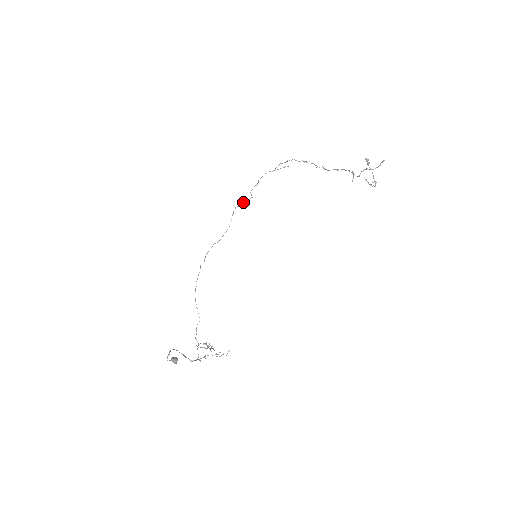
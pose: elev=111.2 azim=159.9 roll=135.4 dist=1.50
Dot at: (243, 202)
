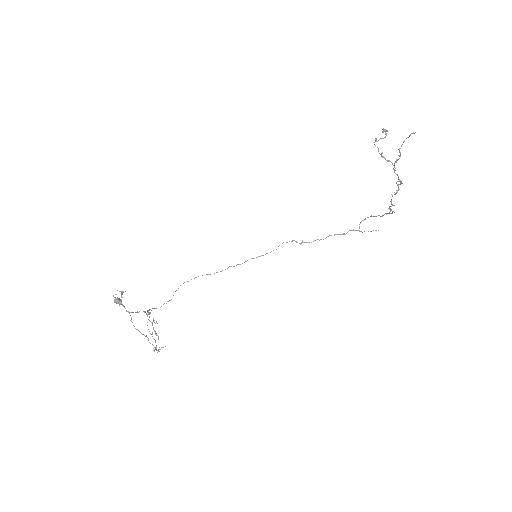
Dot at: occluded
